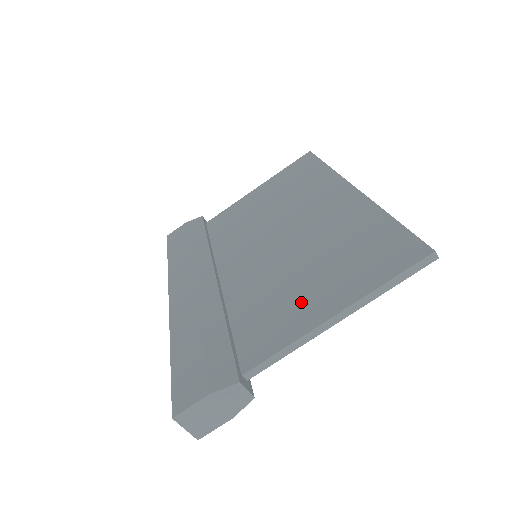
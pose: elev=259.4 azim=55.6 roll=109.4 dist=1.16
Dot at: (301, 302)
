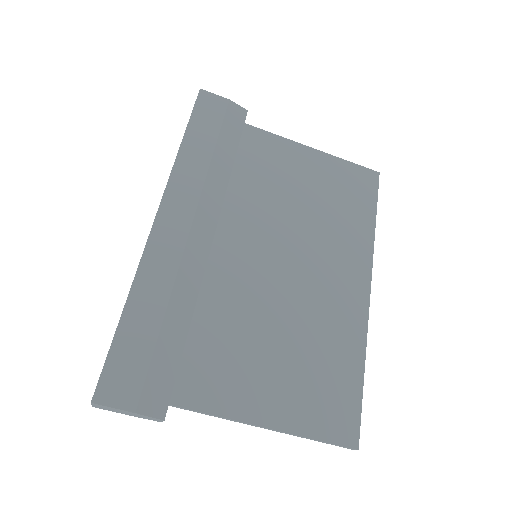
Dot at: (254, 379)
